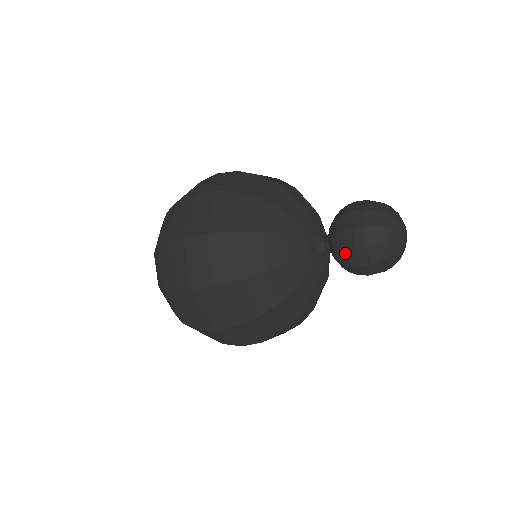
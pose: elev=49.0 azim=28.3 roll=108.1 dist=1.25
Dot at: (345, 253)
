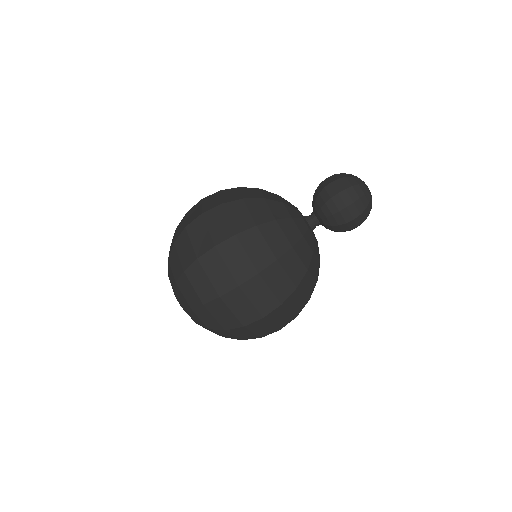
Dot at: (339, 214)
